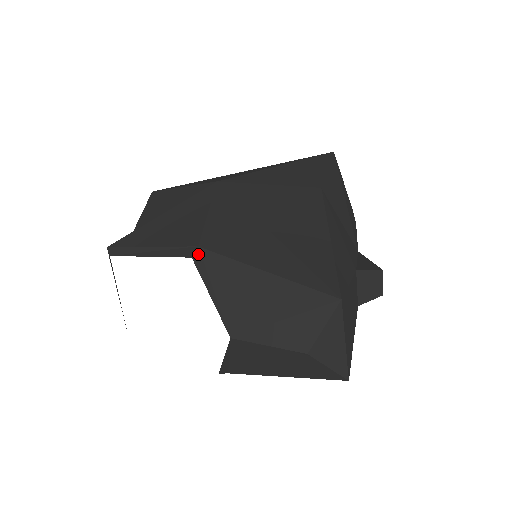
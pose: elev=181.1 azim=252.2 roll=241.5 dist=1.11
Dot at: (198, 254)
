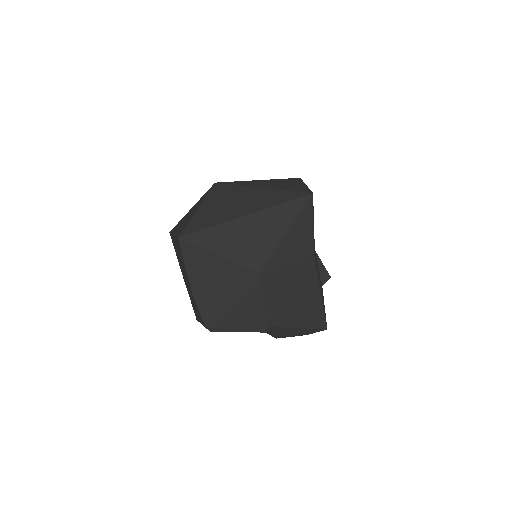
Dot at: (267, 329)
